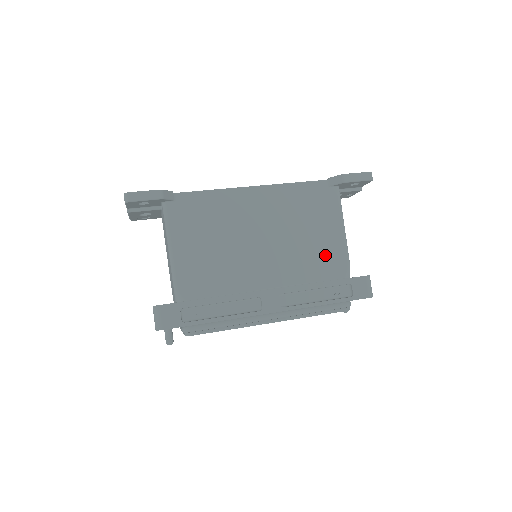
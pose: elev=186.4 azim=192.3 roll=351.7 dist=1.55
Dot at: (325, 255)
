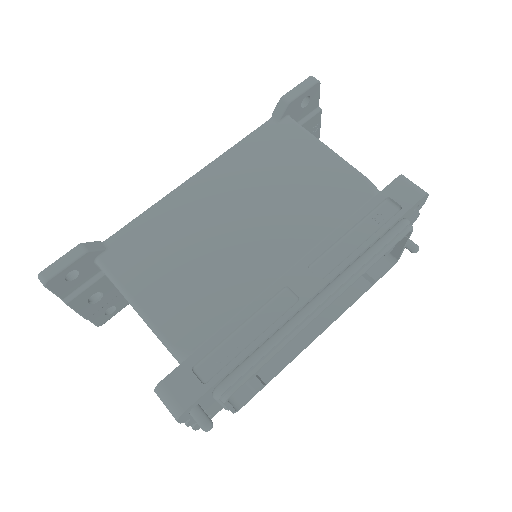
Dot at: (329, 188)
